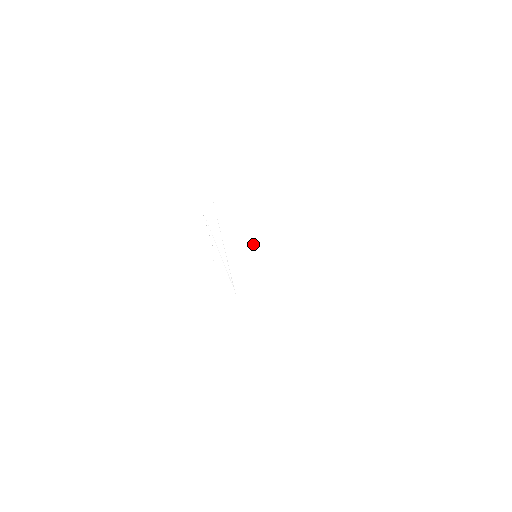
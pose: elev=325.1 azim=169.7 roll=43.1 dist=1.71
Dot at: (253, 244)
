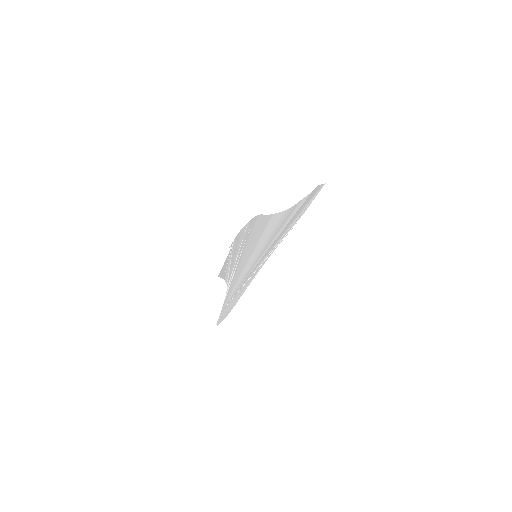
Dot at: (258, 248)
